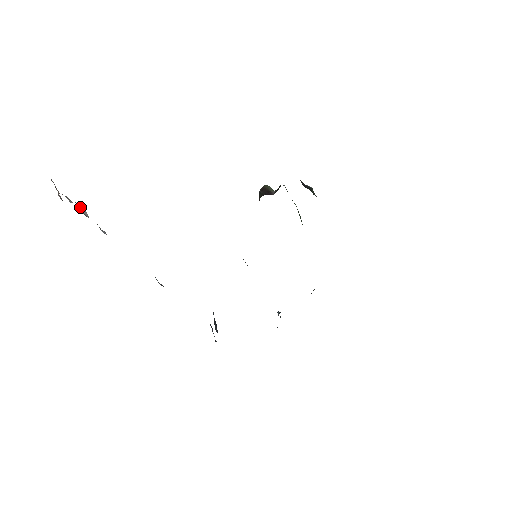
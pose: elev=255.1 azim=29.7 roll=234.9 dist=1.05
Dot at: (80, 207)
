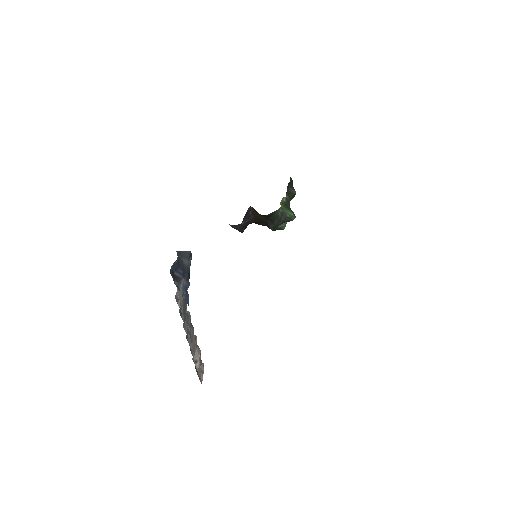
Dot at: occluded
